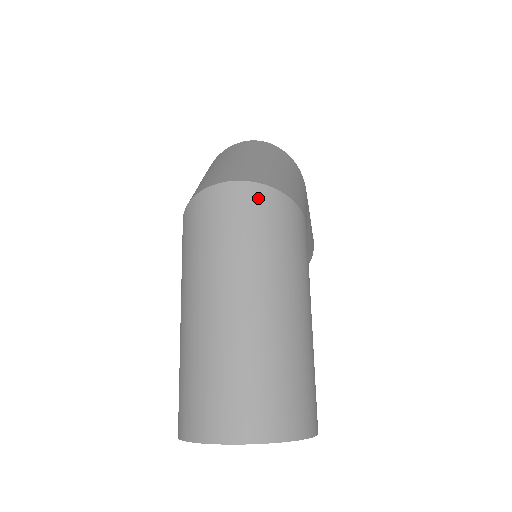
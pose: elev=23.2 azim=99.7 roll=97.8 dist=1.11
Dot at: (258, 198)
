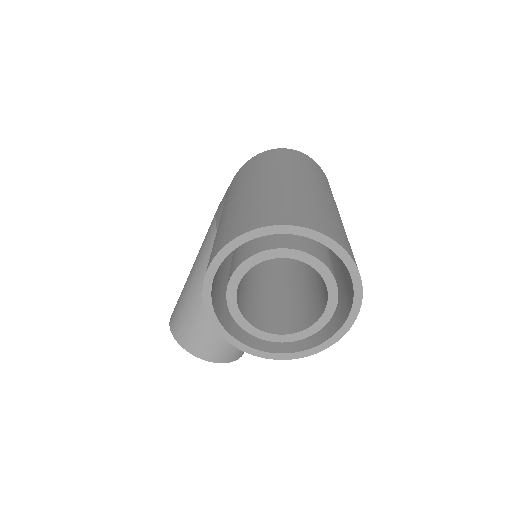
Dot at: (319, 168)
